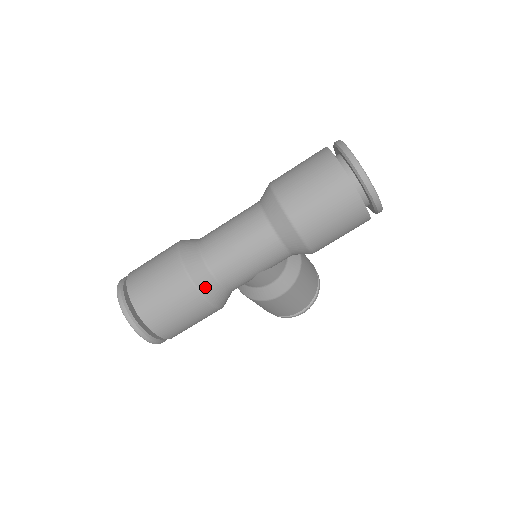
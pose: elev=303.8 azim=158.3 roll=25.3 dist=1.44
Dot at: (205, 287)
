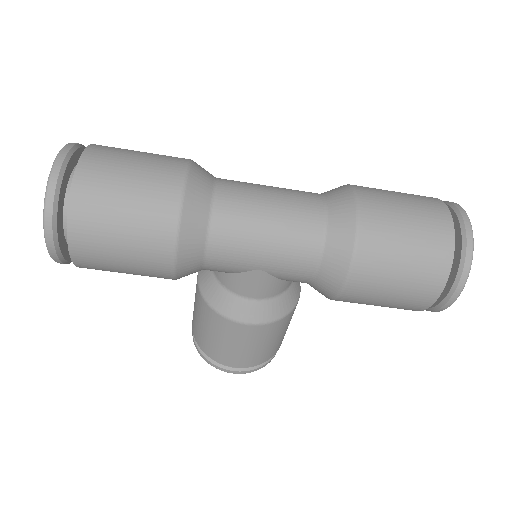
Dot at: (189, 227)
